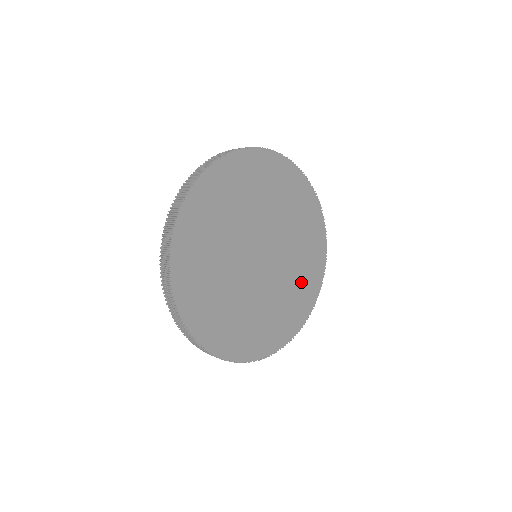
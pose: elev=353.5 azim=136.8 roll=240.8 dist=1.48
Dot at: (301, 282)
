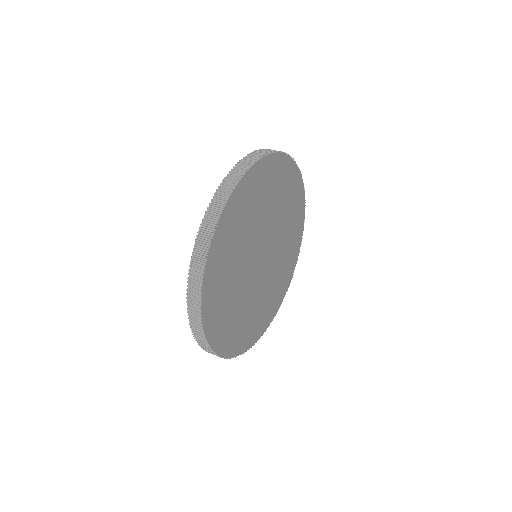
Dot at: (291, 230)
